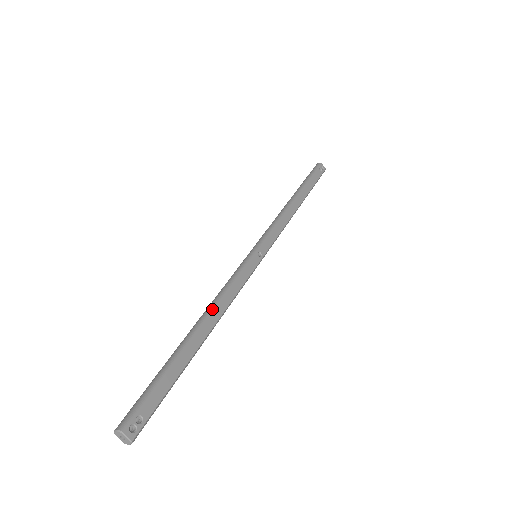
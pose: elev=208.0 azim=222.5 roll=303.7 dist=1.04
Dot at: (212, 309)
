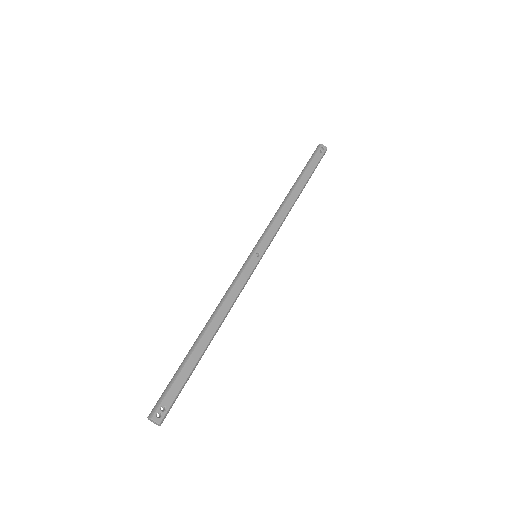
Dot at: (216, 313)
